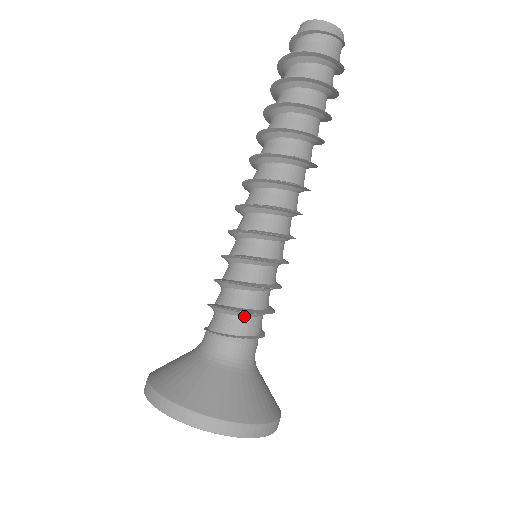
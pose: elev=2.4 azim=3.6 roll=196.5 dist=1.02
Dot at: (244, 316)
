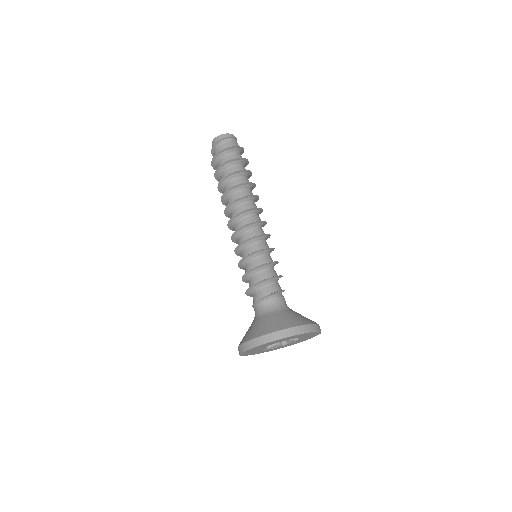
Dot at: (265, 284)
